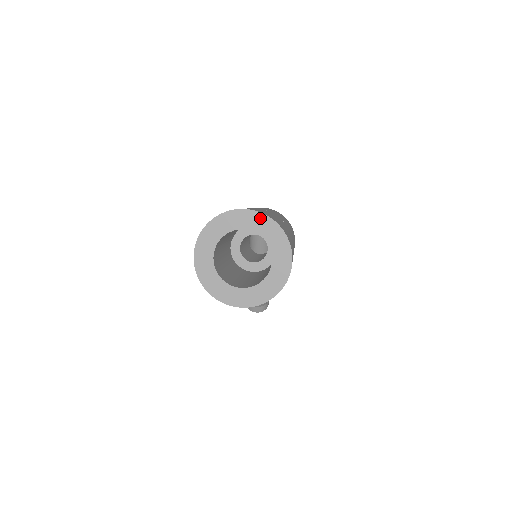
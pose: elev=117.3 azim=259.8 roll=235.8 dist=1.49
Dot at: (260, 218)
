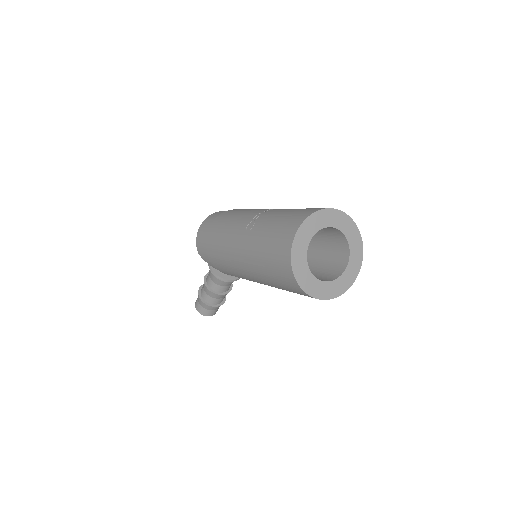
Dot at: (338, 215)
